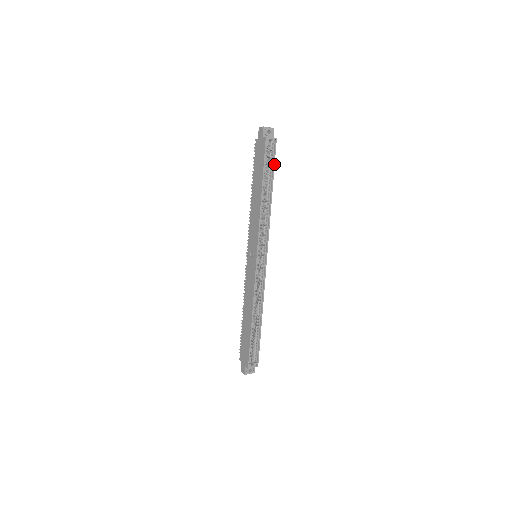
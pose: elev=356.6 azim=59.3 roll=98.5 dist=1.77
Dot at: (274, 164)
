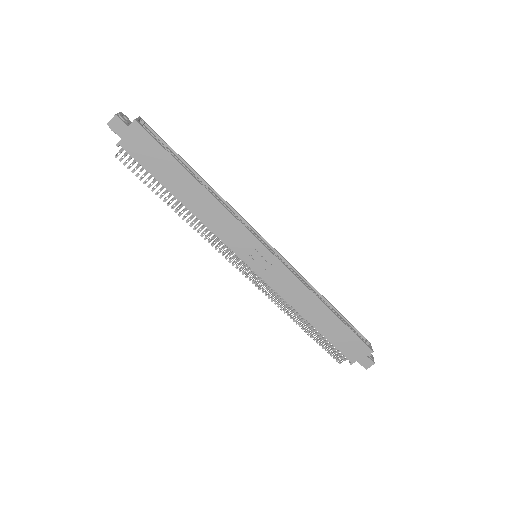
Dot at: (168, 146)
